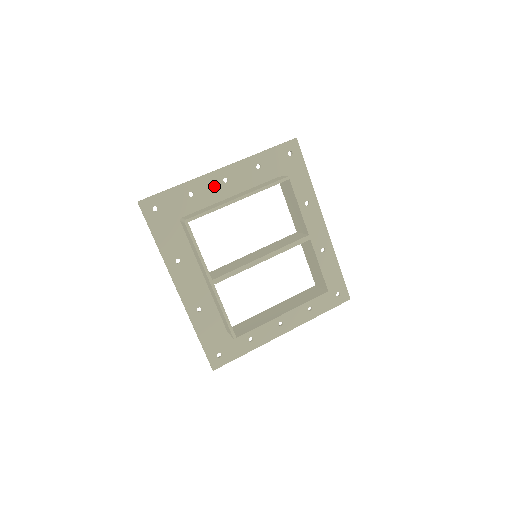
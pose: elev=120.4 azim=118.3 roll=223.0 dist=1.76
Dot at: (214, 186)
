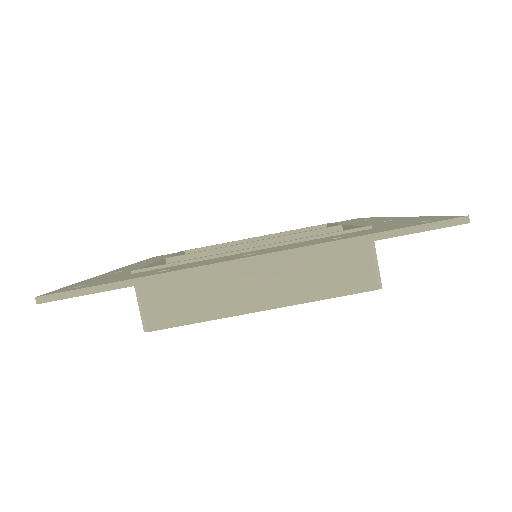
Dot at: occluded
